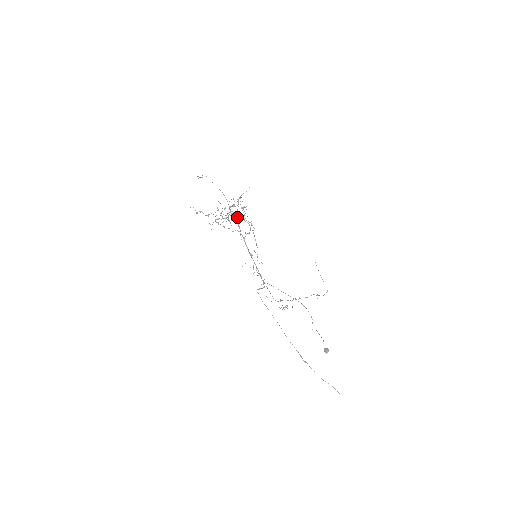
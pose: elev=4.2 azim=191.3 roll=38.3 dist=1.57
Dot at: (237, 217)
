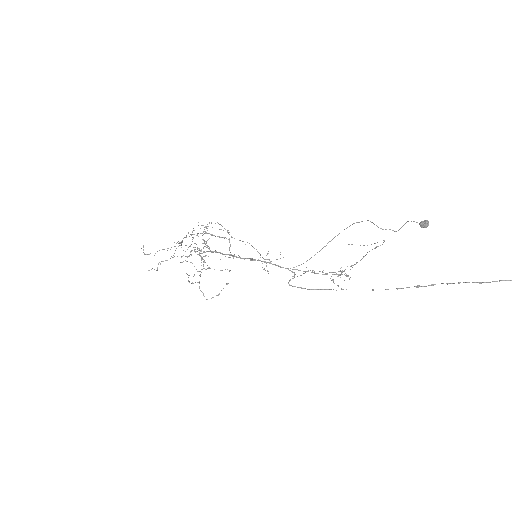
Dot at: (209, 248)
